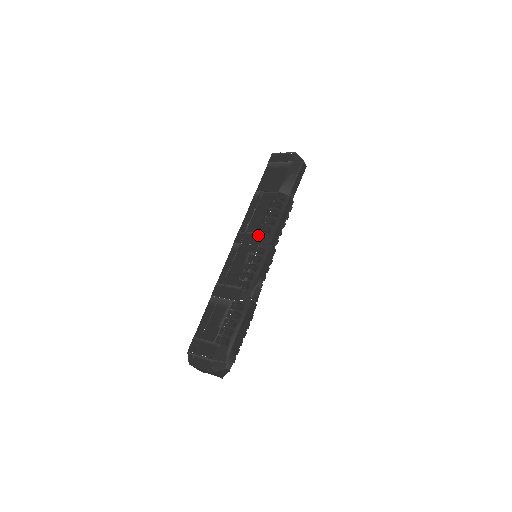
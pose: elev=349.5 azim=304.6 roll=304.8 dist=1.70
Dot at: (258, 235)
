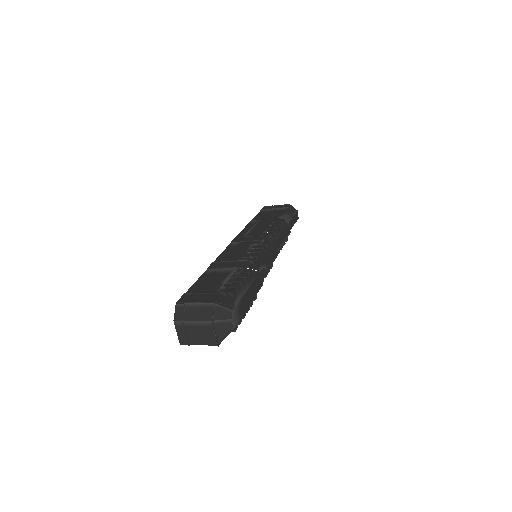
Dot at: (261, 235)
